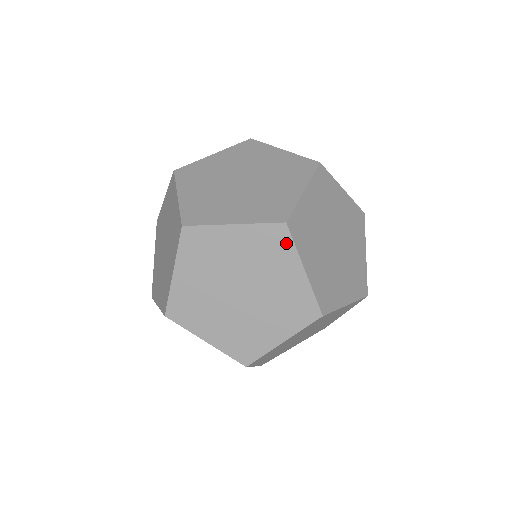
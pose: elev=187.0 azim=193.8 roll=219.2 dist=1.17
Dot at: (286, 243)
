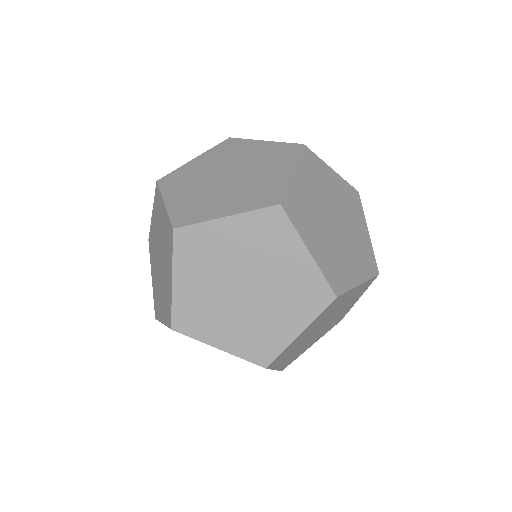
Dot at: occluded
